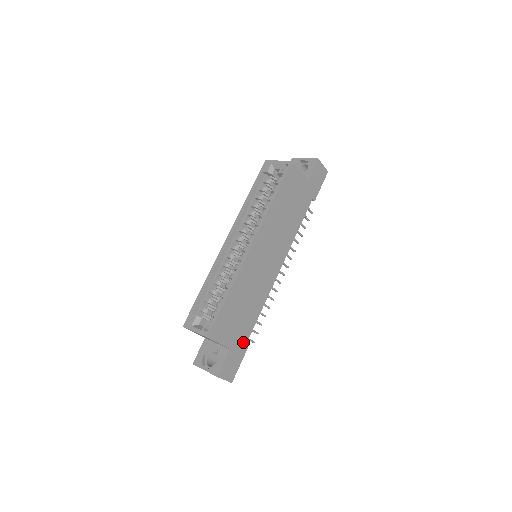
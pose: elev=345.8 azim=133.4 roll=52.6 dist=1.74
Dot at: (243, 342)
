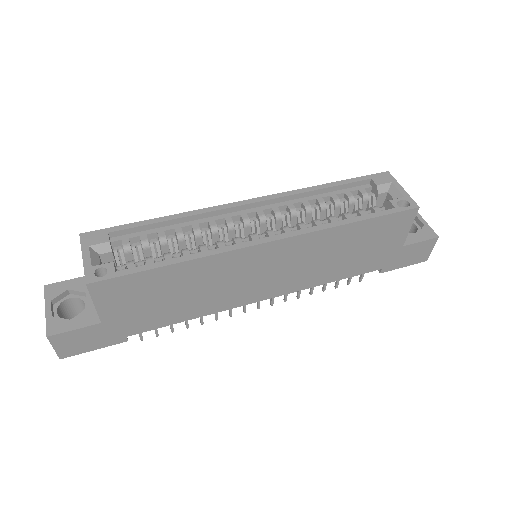
Dot at: (128, 330)
